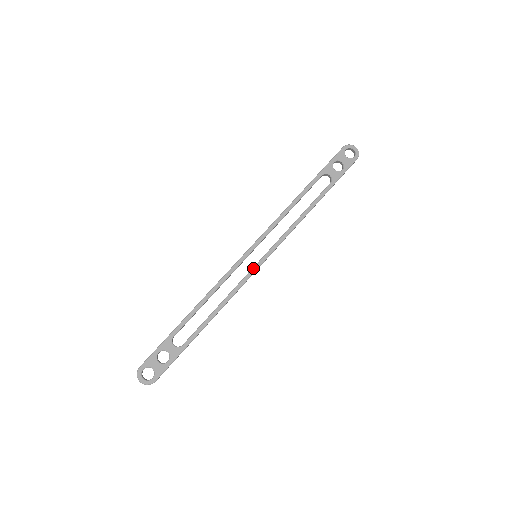
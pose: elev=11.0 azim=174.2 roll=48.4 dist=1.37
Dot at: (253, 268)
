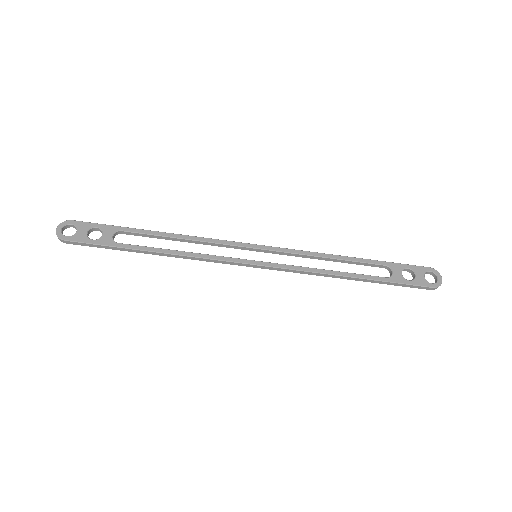
Dot at: (242, 259)
